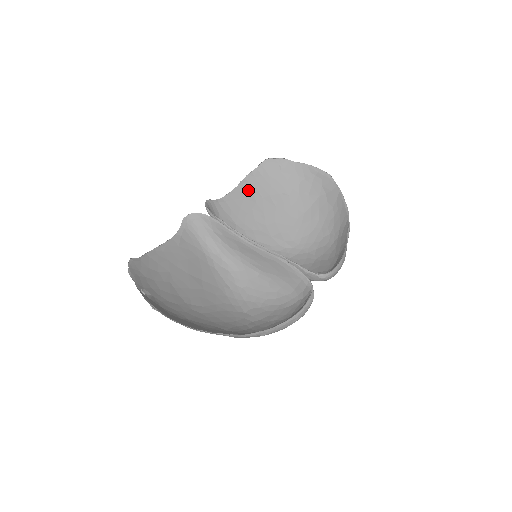
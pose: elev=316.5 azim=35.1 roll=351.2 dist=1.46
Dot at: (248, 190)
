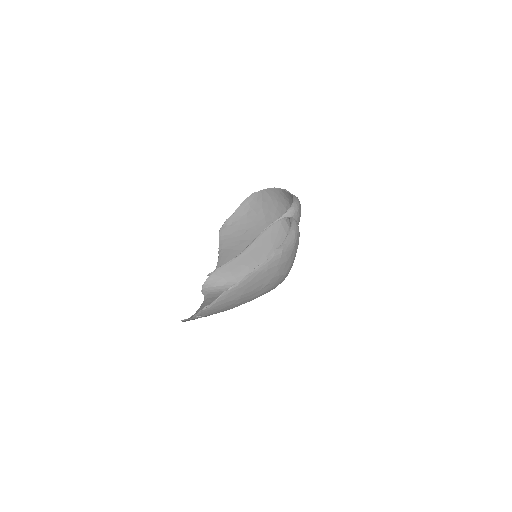
Dot at: (227, 251)
